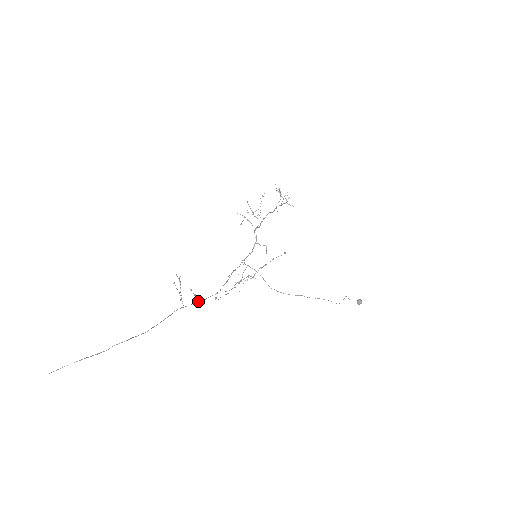
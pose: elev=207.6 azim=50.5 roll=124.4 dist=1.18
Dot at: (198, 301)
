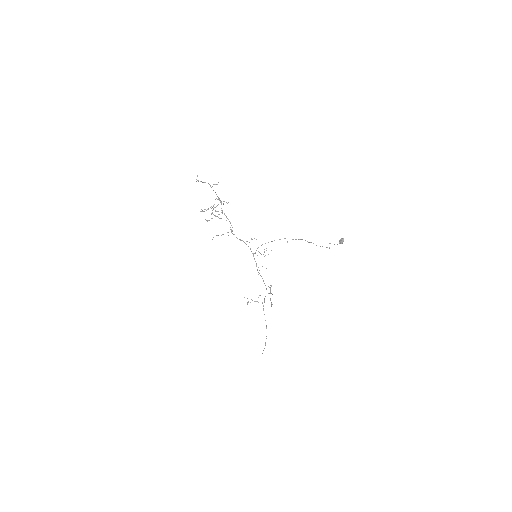
Dot at: occluded
